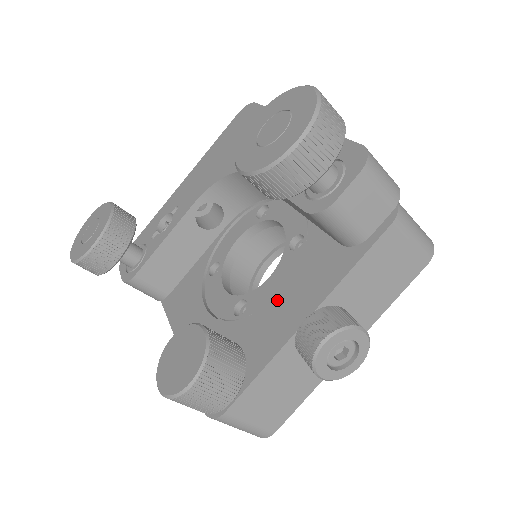
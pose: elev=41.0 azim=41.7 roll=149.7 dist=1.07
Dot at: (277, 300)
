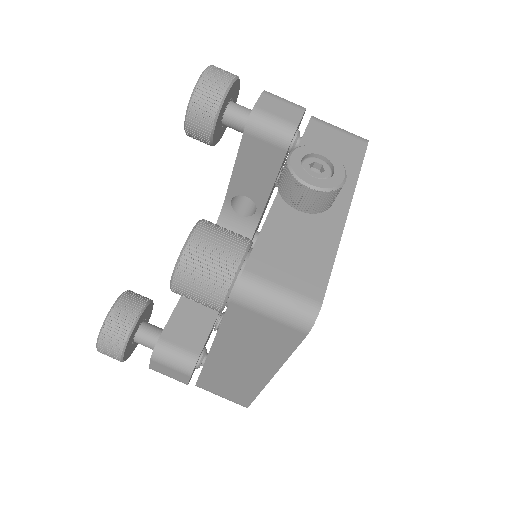
Dot at: occluded
